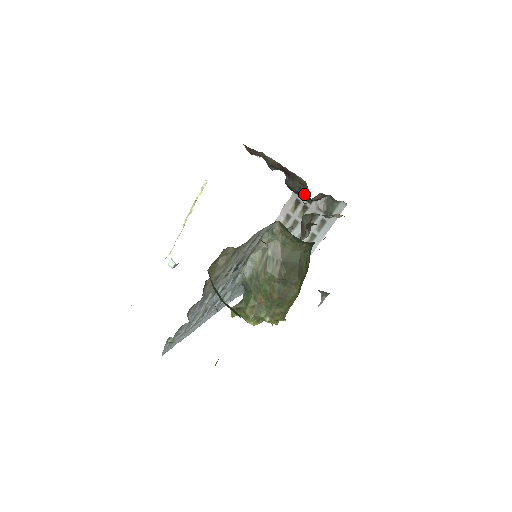
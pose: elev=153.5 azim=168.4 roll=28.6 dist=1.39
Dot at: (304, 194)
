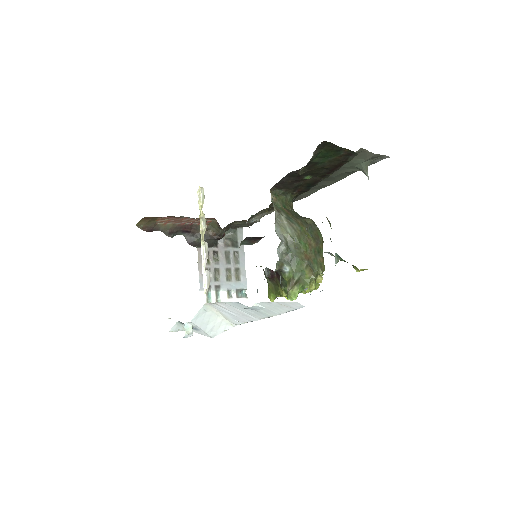
Dot at: (211, 238)
